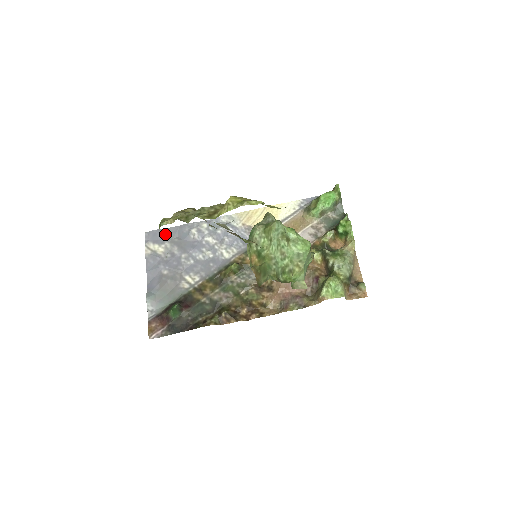
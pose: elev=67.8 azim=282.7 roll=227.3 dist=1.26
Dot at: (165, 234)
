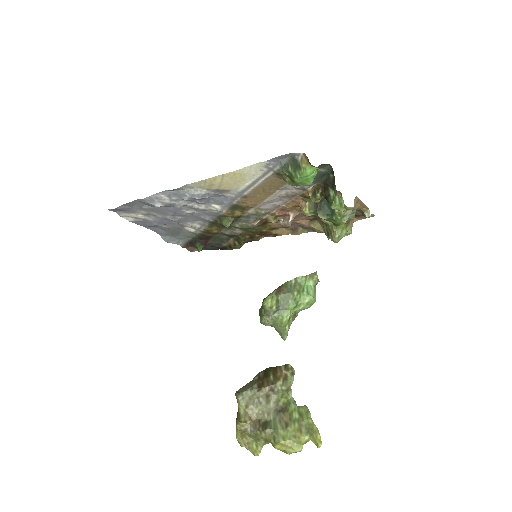
Dot at: (130, 207)
